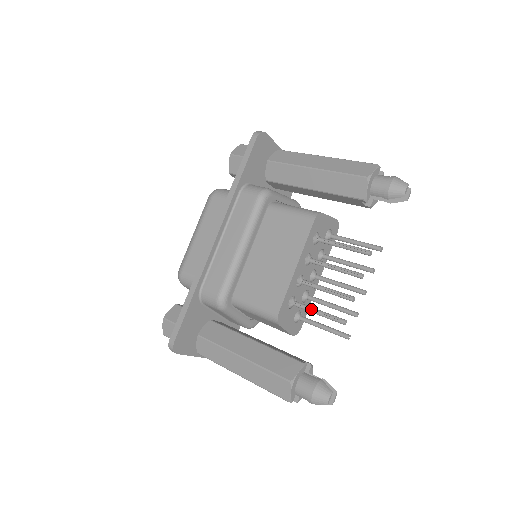
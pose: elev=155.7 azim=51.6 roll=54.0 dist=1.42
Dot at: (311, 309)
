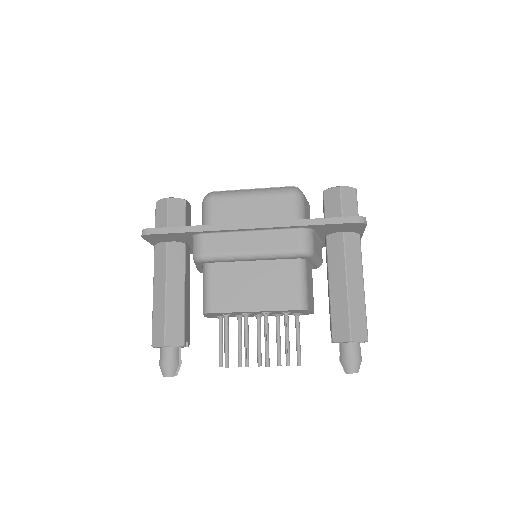
Dot at: (226, 335)
